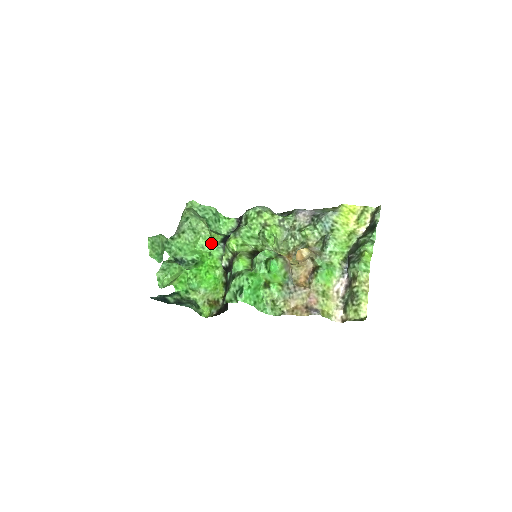
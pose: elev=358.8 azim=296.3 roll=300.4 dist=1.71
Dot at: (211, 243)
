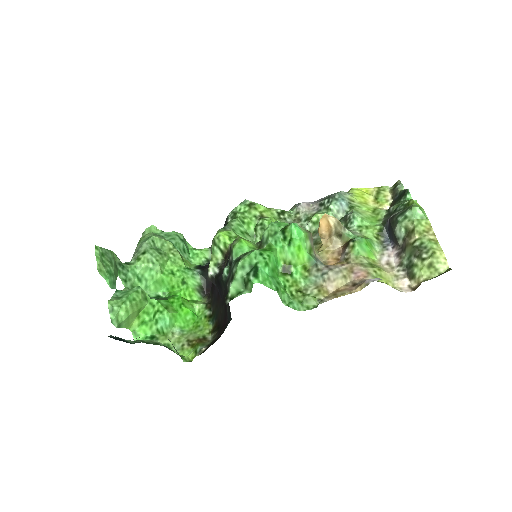
Dot at: (183, 268)
